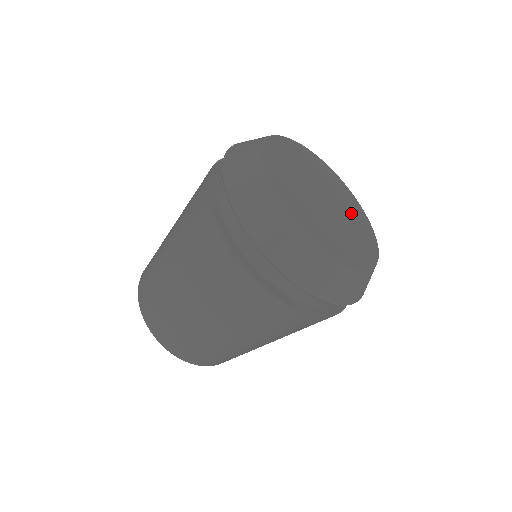
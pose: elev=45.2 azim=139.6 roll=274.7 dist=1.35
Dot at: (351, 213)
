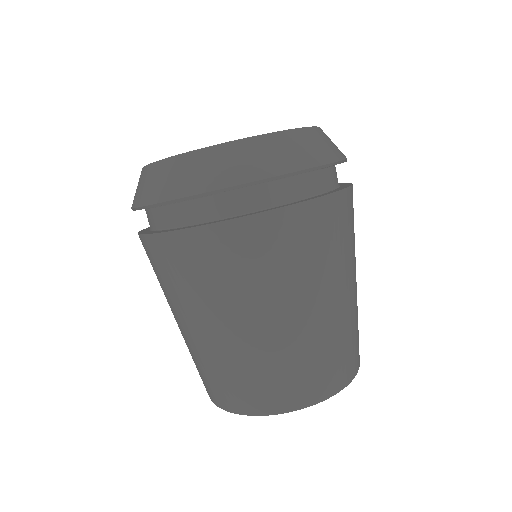
Dot at: occluded
